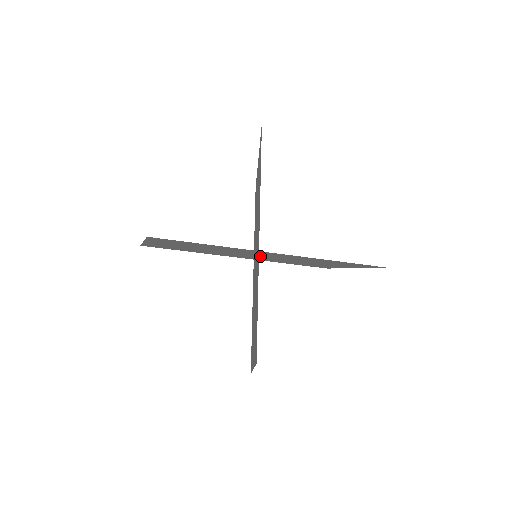
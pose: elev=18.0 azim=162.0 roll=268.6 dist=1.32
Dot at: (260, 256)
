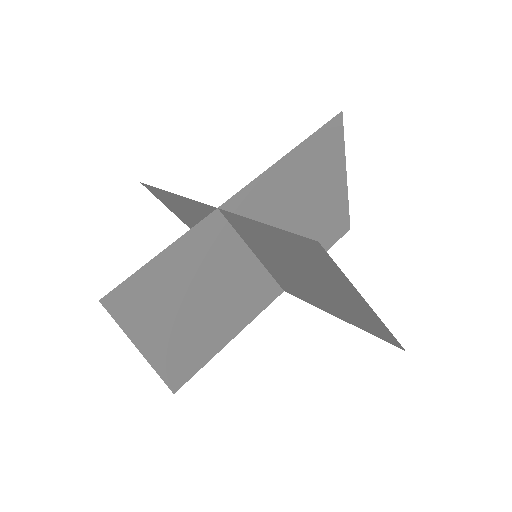
Dot at: (259, 256)
